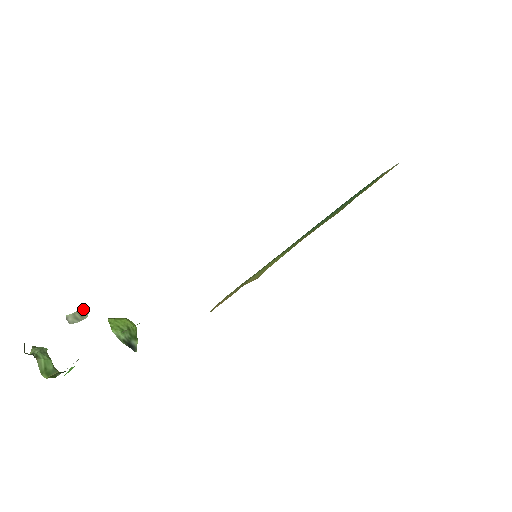
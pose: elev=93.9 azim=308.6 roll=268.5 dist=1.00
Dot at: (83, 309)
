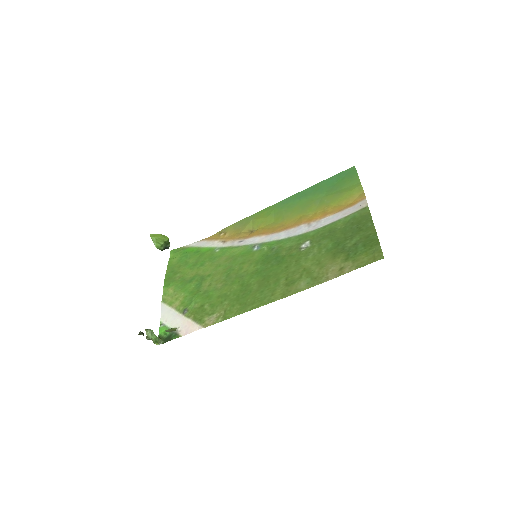
Dot at: (173, 328)
